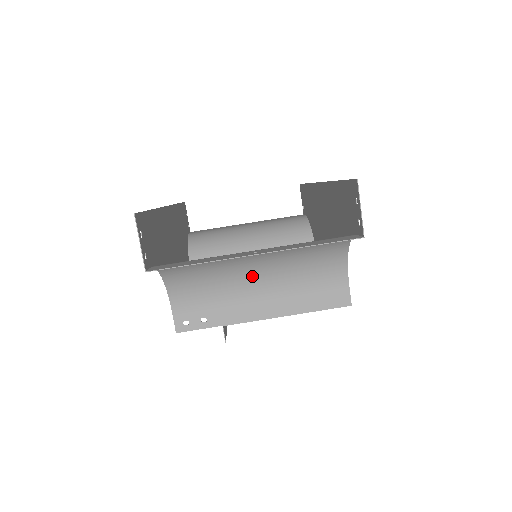
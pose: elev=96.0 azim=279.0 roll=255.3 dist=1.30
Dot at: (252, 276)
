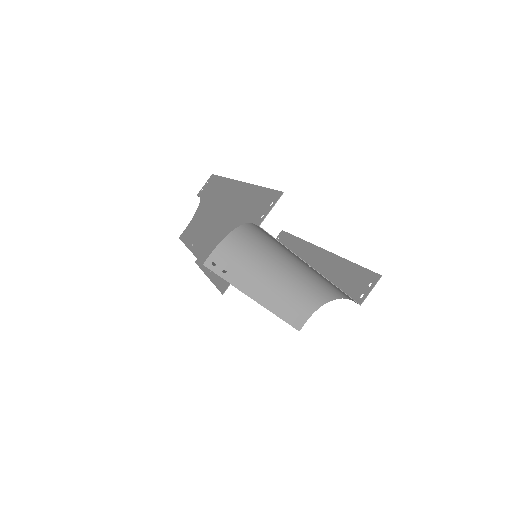
Dot at: (274, 271)
